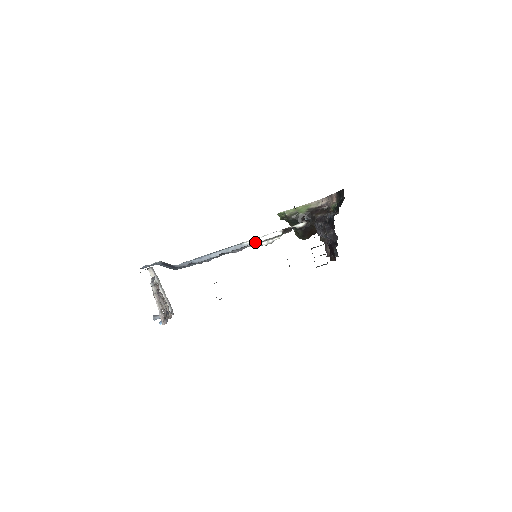
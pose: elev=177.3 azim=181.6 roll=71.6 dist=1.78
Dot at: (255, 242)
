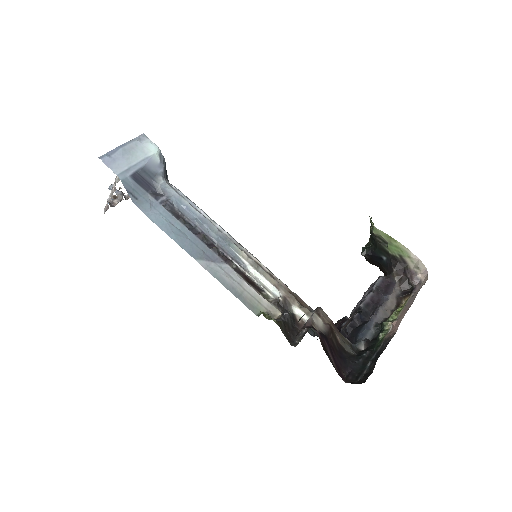
Dot at: (248, 266)
